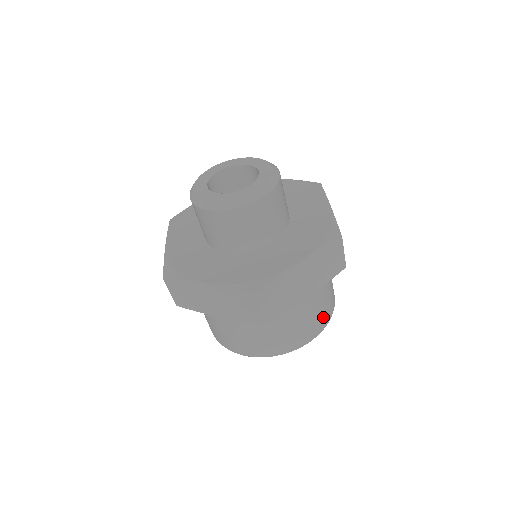
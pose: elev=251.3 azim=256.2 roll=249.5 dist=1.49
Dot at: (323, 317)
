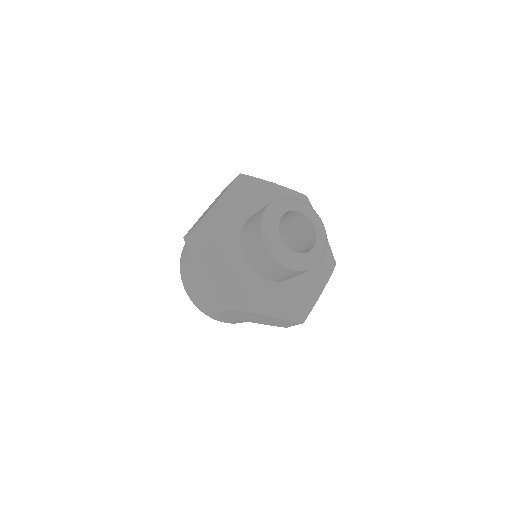
Dot at: occluded
